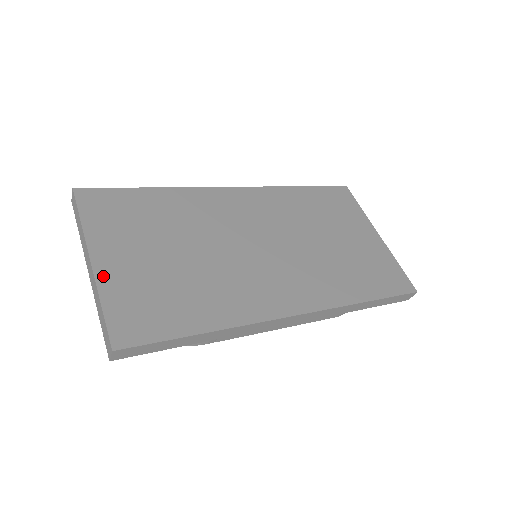
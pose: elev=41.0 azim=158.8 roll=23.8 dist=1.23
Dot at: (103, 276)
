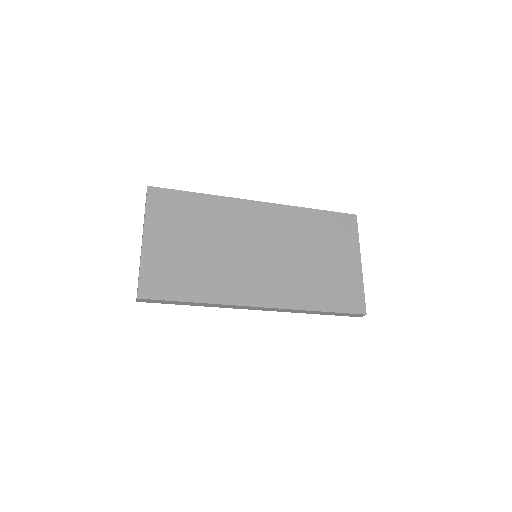
Dot at: (146, 251)
